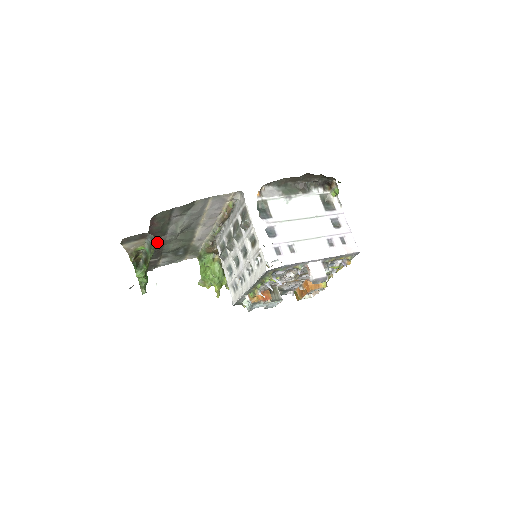
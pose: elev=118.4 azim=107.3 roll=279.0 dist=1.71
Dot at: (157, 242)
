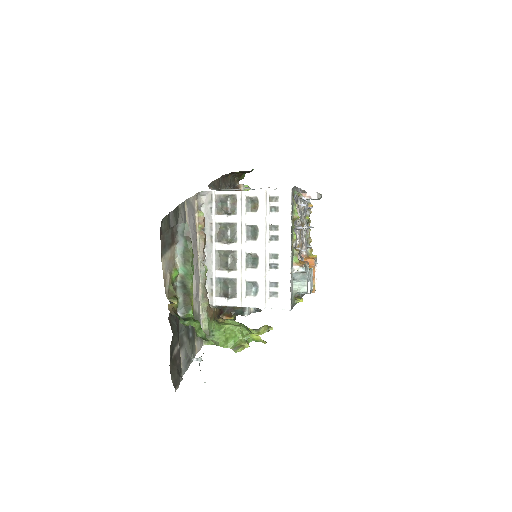
Dot at: occluded
